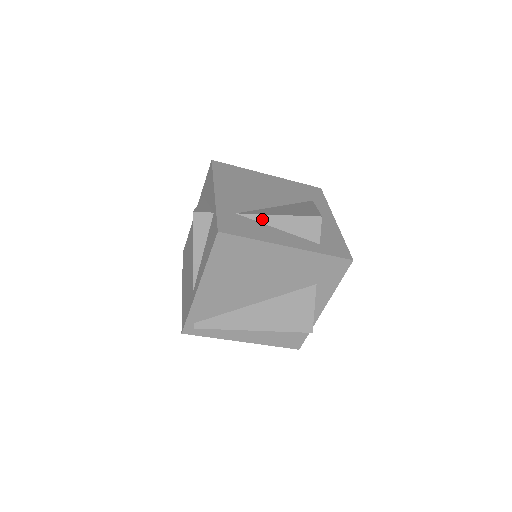
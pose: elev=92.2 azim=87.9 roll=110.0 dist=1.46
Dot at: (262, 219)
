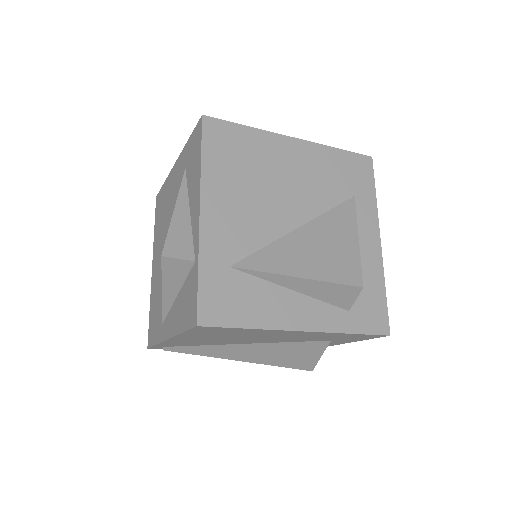
Dot at: (270, 277)
